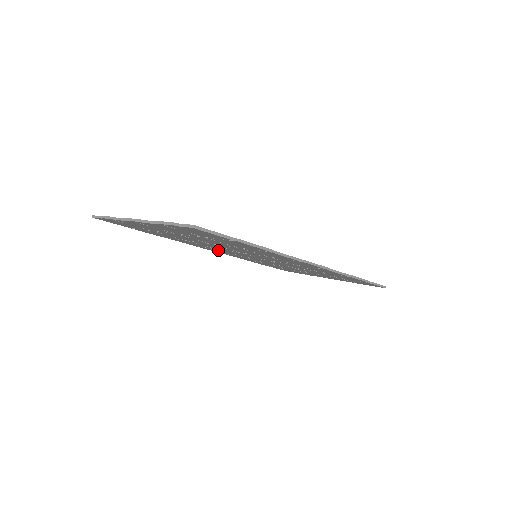
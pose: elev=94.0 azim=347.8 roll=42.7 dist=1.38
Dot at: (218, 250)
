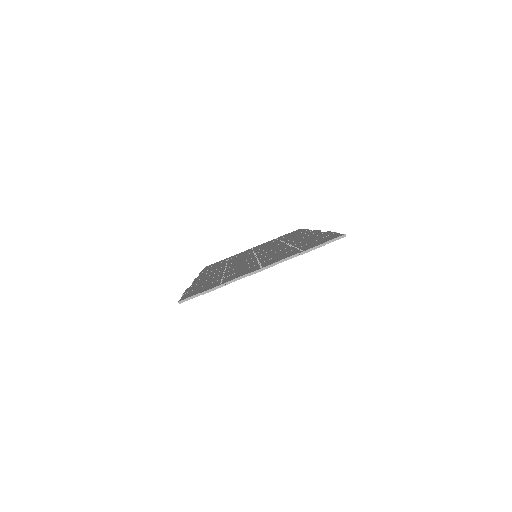
Dot at: occluded
